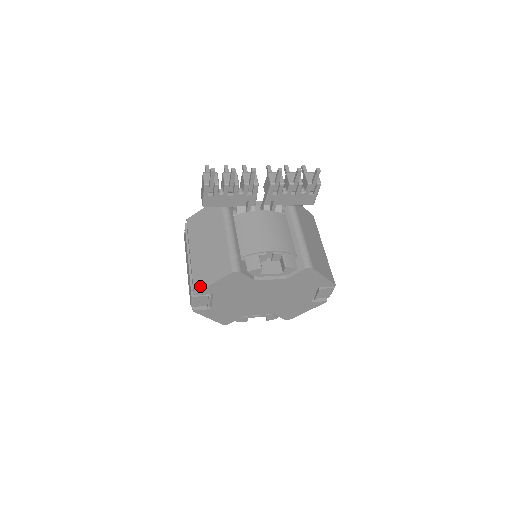
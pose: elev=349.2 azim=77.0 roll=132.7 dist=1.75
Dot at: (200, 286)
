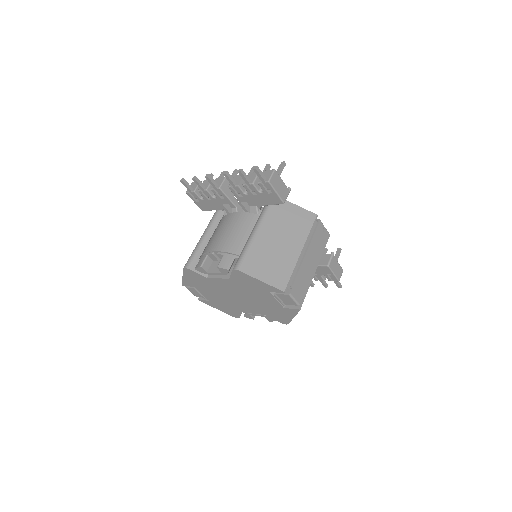
Dot at: occluded
